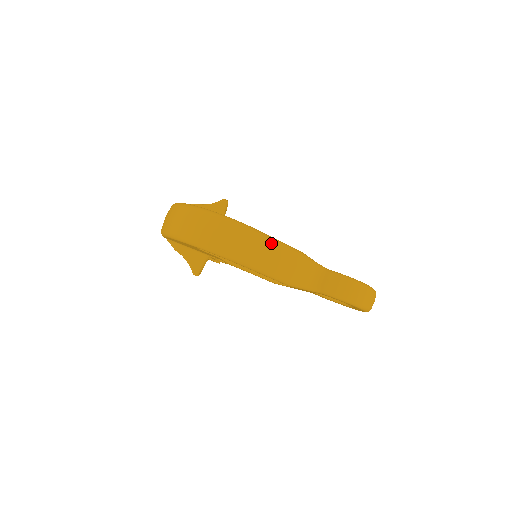
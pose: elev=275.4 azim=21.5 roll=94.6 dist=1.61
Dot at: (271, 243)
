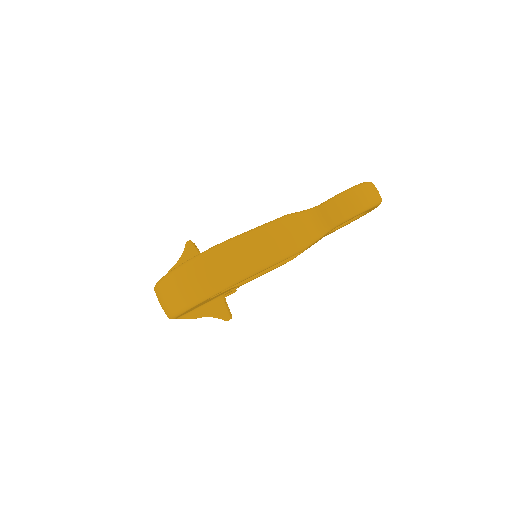
Dot at: (256, 234)
